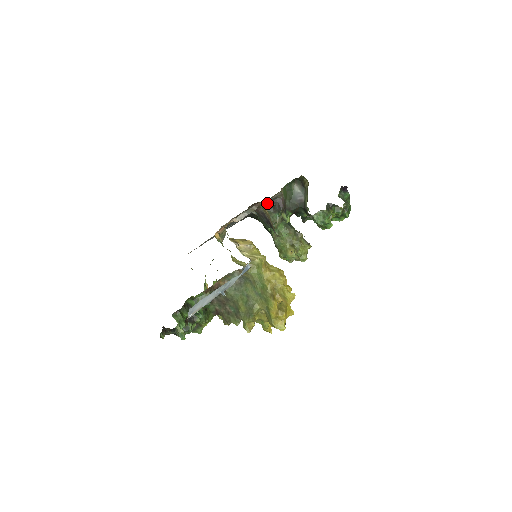
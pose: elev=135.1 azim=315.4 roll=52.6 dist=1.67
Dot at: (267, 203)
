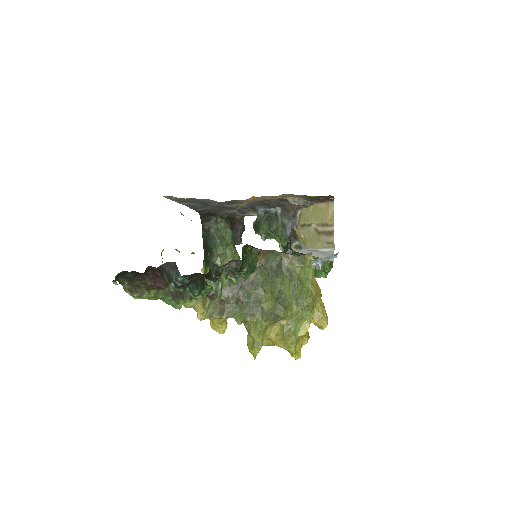
Dot at: (229, 214)
